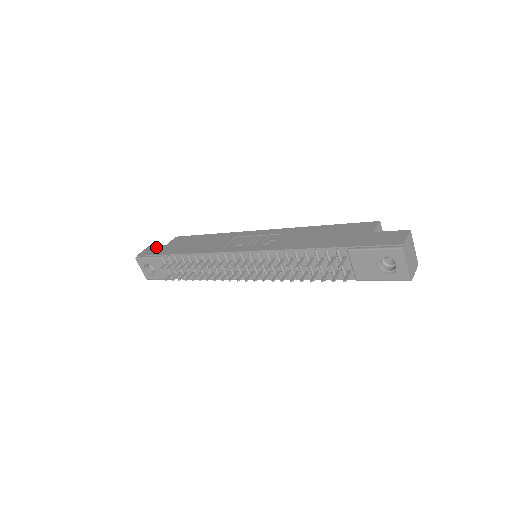
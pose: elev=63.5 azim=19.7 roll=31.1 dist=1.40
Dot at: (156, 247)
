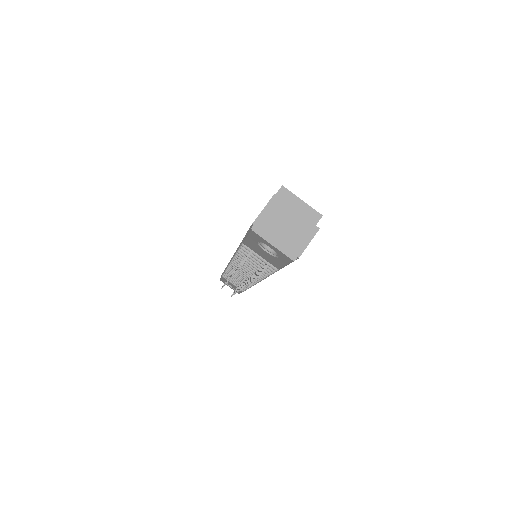
Dot at: occluded
